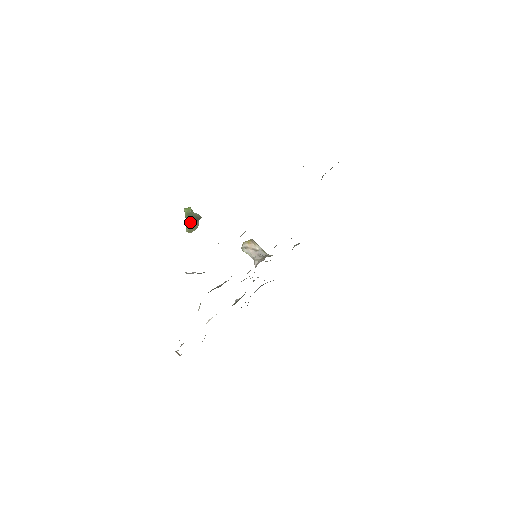
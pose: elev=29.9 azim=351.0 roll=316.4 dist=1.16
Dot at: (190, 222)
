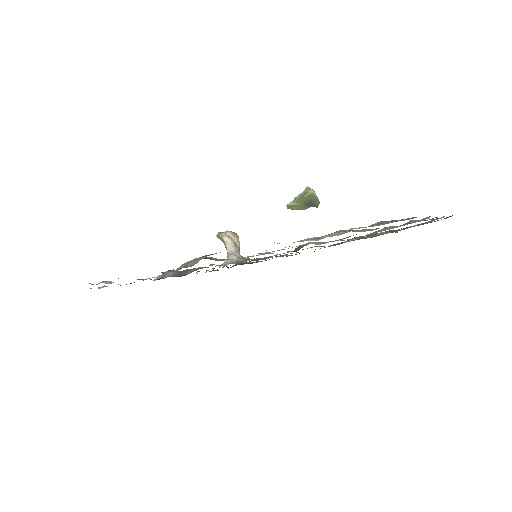
Dot at: (303, 202)
